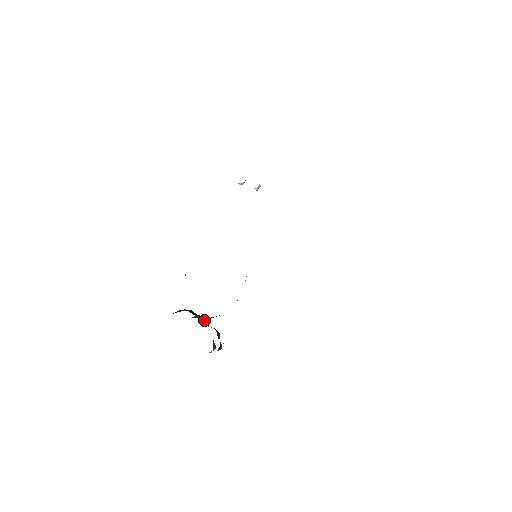
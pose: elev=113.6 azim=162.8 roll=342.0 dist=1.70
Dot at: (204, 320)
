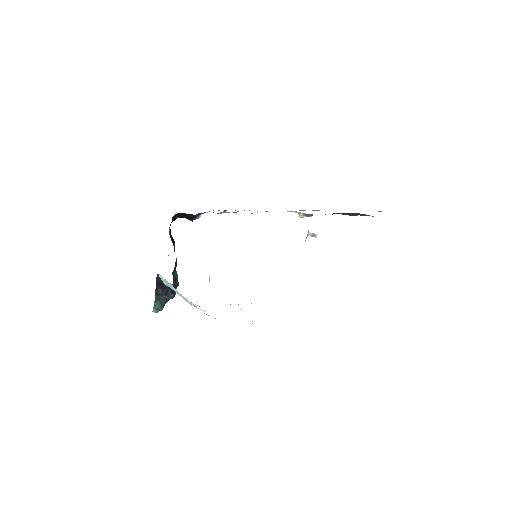
Dot at: occluded
